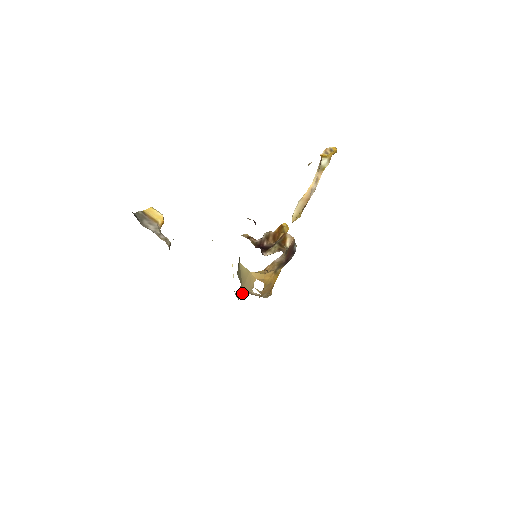
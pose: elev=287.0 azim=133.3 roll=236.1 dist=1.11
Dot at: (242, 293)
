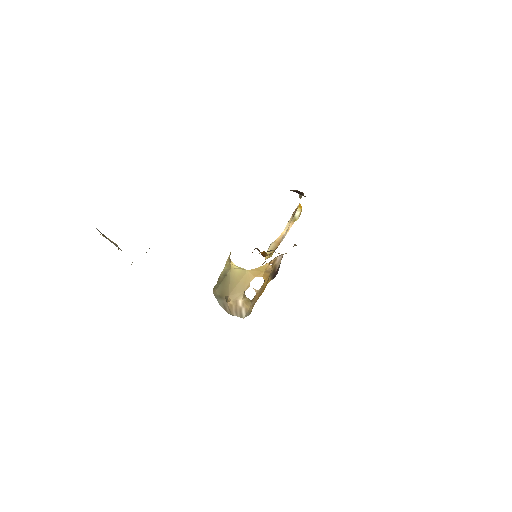
Dot at: (228, 300)
